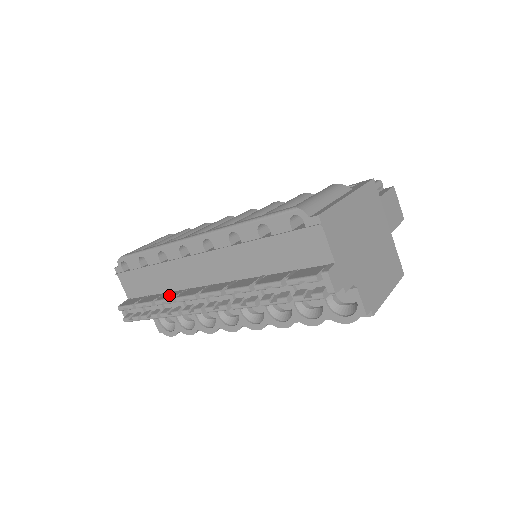
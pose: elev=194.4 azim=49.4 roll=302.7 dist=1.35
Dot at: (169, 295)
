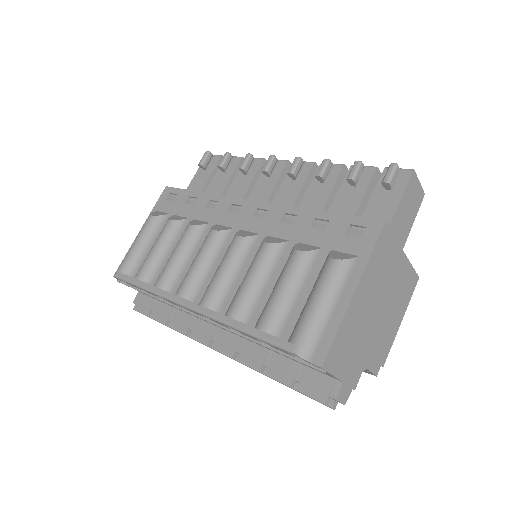
Dot at: (180, 322)
